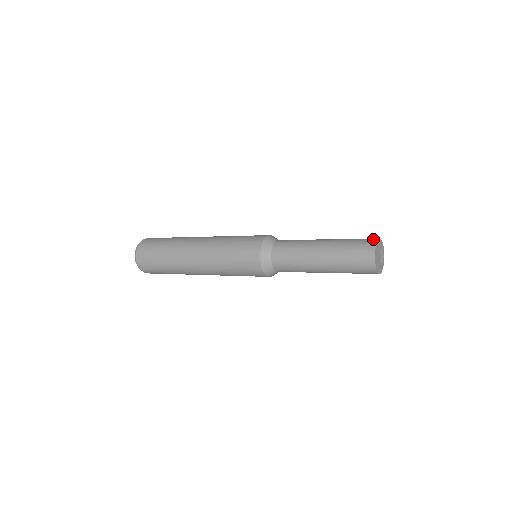
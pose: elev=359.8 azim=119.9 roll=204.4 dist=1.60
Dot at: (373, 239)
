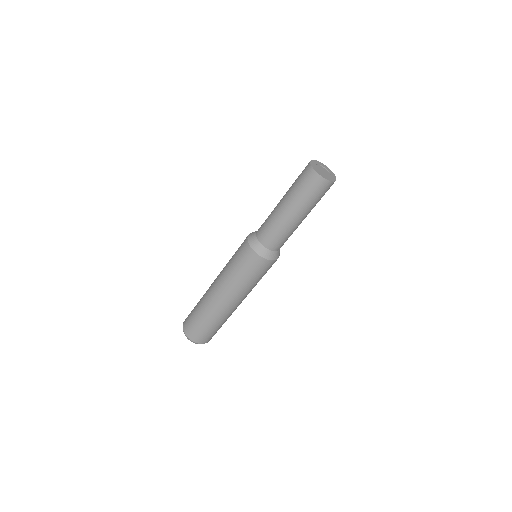
Dot at: occluded
